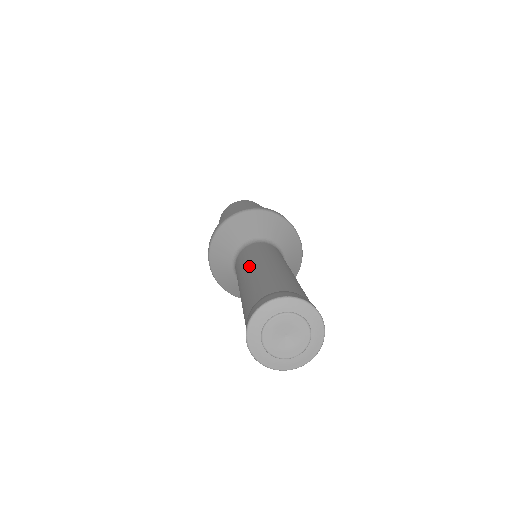
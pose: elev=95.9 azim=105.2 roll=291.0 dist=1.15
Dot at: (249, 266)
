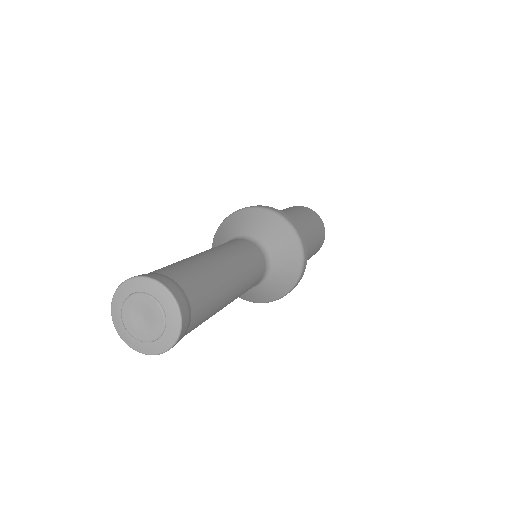
Dot at: occluded
